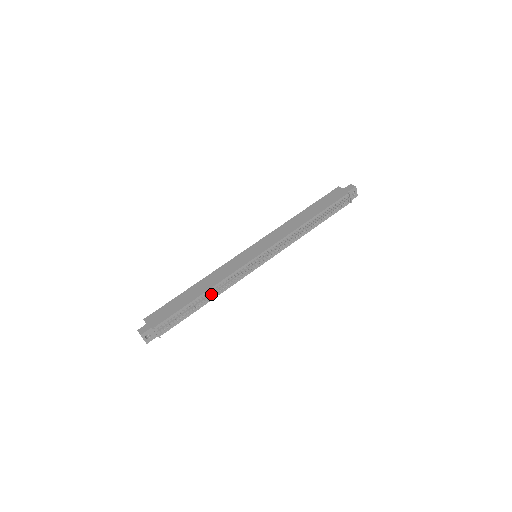
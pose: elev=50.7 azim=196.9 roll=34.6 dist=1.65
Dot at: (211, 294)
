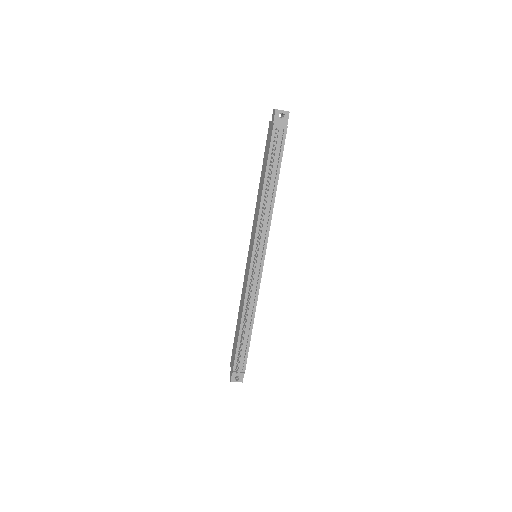
Dot at: (247, 318)
